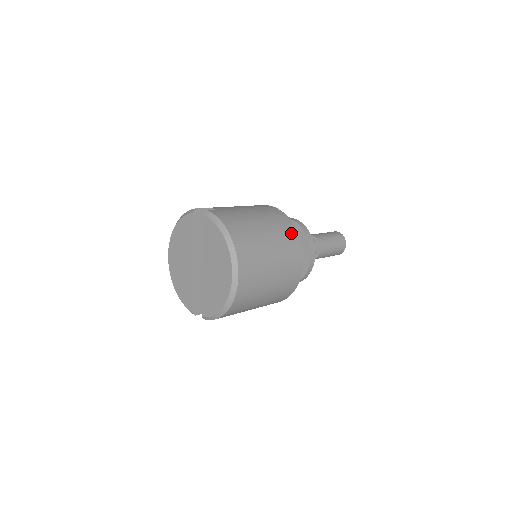
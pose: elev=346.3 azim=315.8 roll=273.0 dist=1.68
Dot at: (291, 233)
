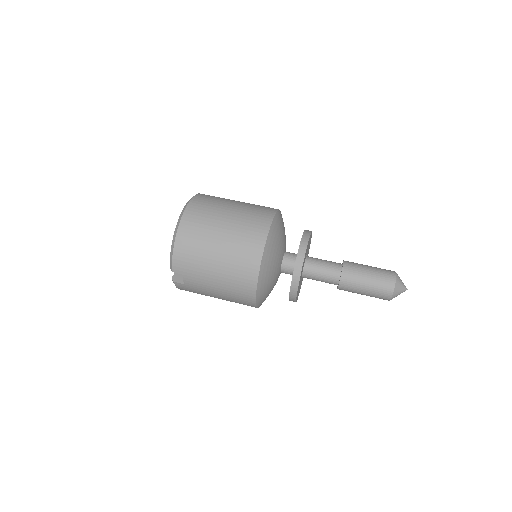
Dot at: (269, 208)
